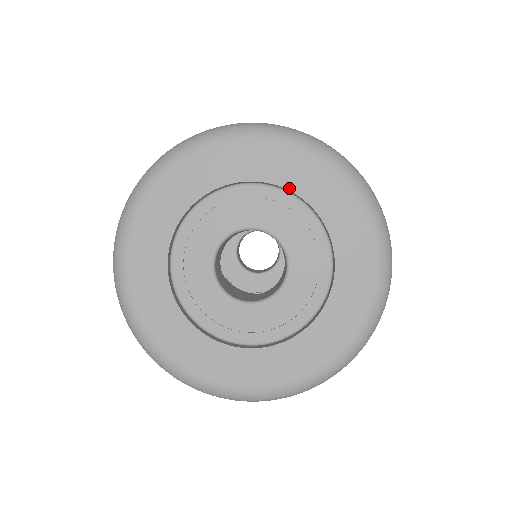
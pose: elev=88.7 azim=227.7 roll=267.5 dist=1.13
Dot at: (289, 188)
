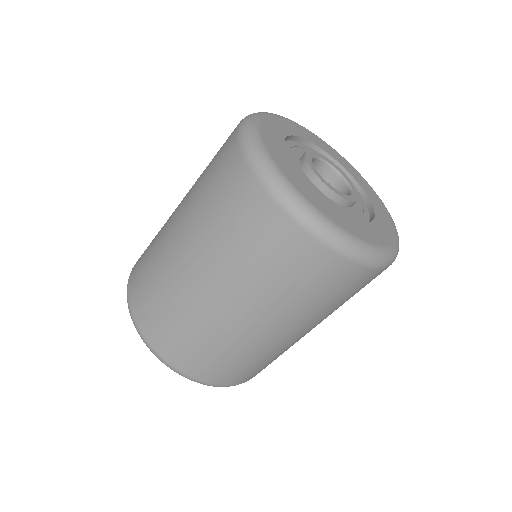
Dot at: (333, 157)
